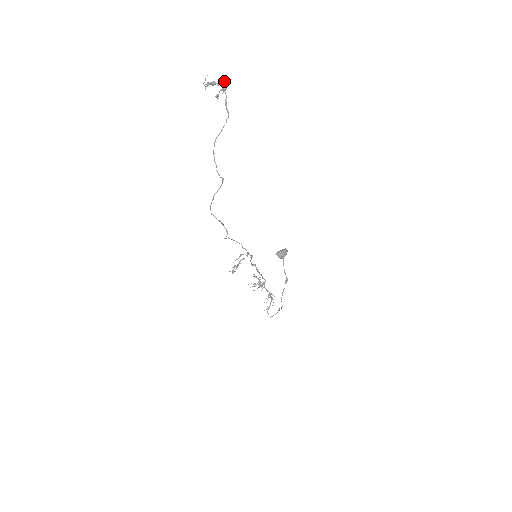
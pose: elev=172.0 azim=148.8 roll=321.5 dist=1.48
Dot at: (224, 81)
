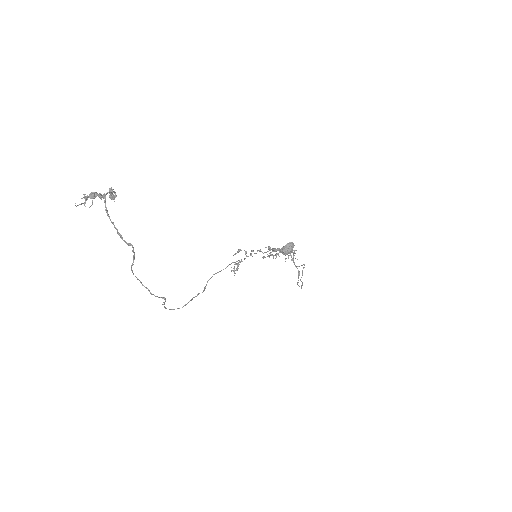
Dot at: (105, 198)
